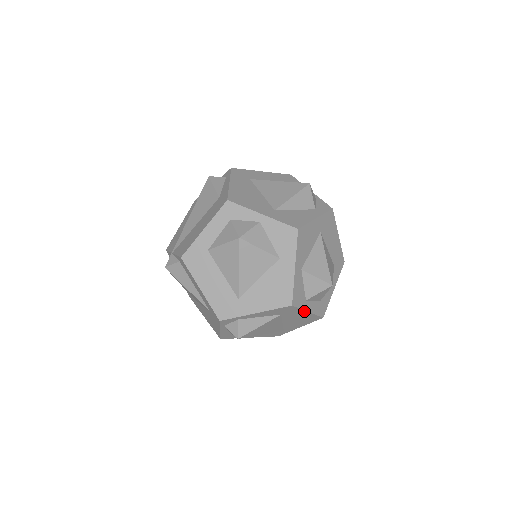
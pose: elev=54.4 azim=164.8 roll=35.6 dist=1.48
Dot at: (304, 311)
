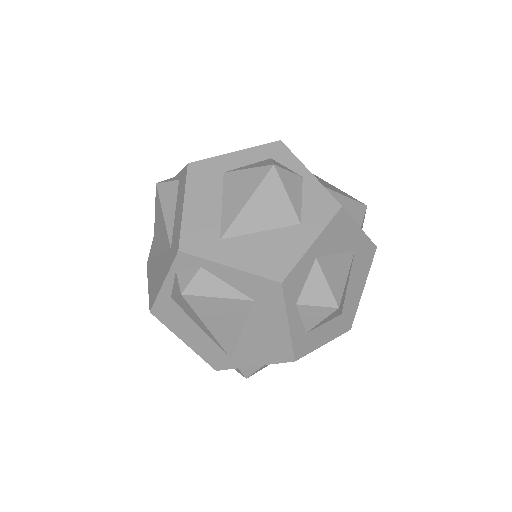
Dot at: (285, 317)
